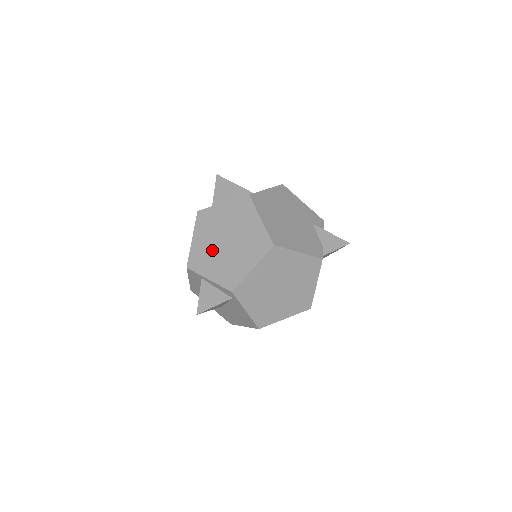
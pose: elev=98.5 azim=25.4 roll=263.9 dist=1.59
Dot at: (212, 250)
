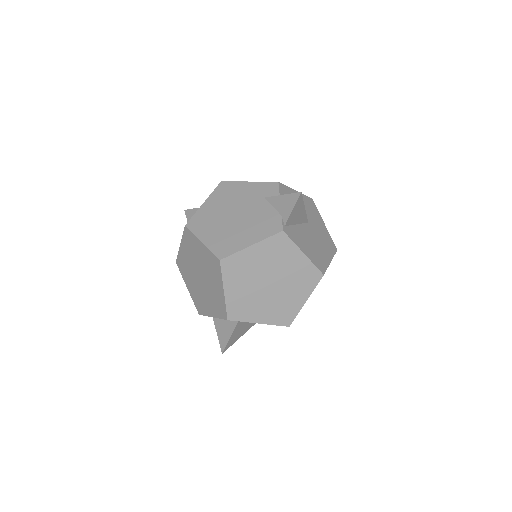
Dot at: (199, 290)
